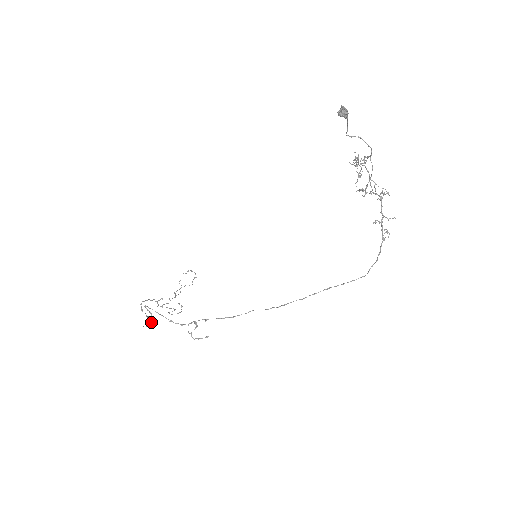
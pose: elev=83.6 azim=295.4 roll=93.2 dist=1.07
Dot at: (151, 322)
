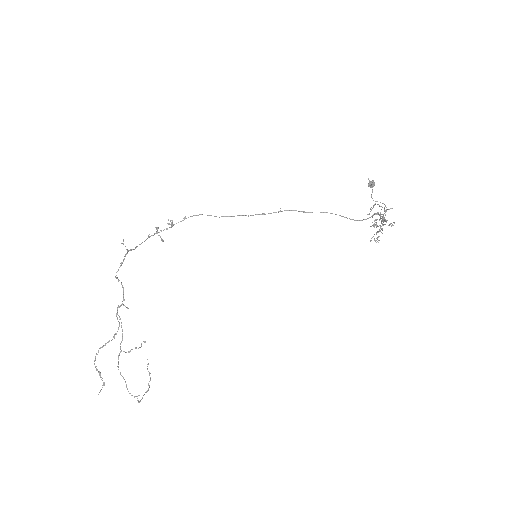
Dot at: (127, 249)
